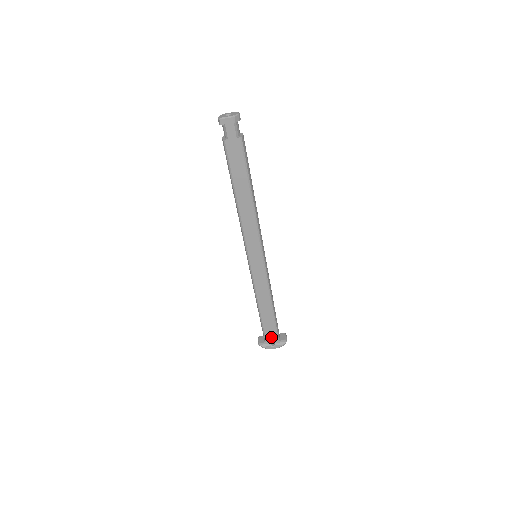
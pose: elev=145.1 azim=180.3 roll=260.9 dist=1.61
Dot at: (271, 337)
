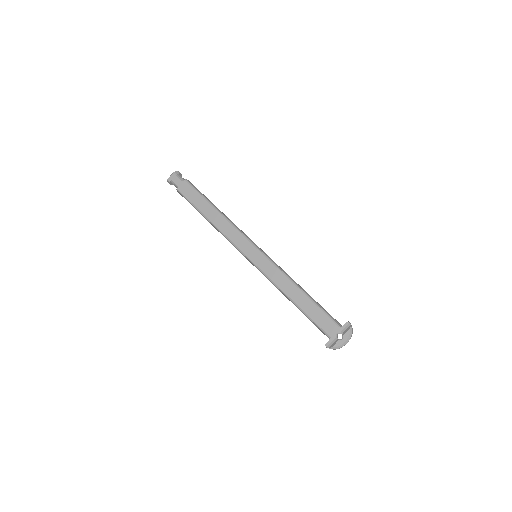
Dot at: (330, 328)
